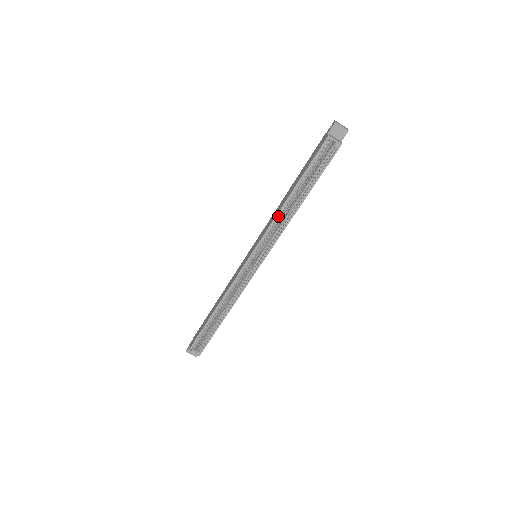
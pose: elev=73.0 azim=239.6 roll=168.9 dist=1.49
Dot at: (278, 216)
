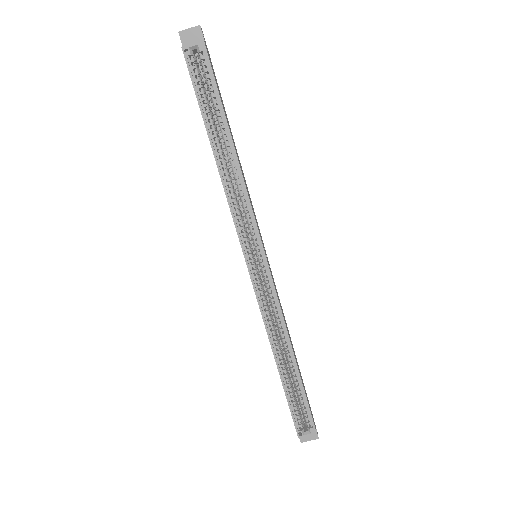
Dot at: (226, 186)
